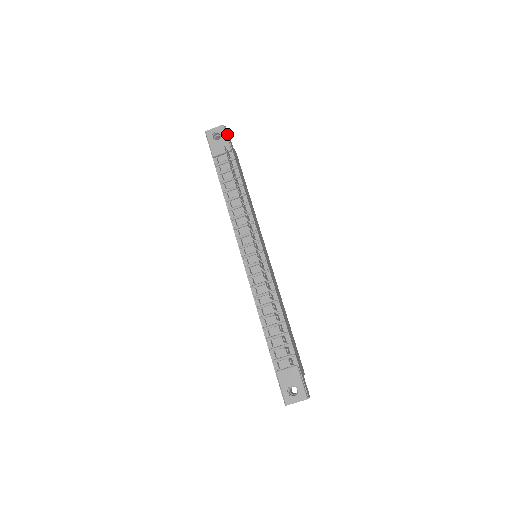
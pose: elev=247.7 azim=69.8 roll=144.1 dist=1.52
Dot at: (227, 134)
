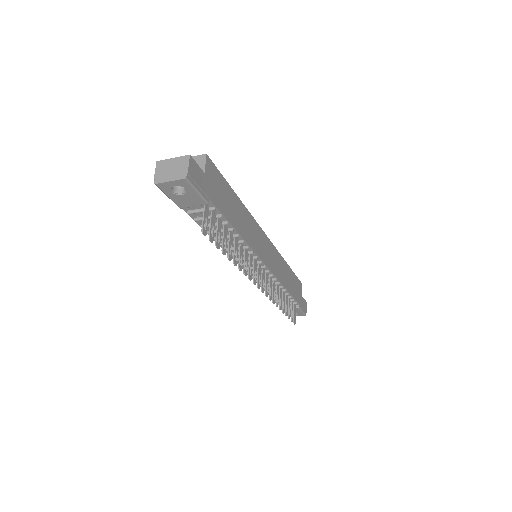
Dot at: (195, 183)
